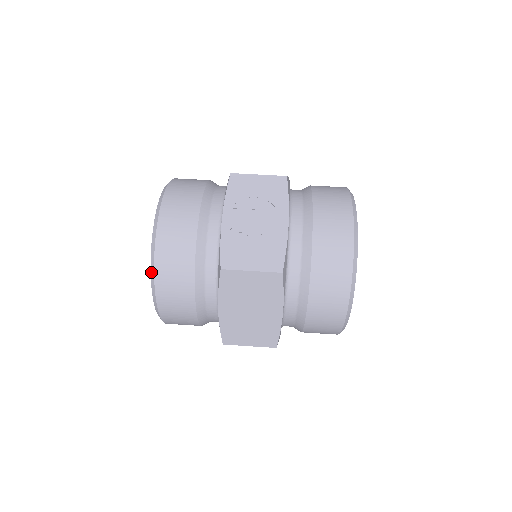
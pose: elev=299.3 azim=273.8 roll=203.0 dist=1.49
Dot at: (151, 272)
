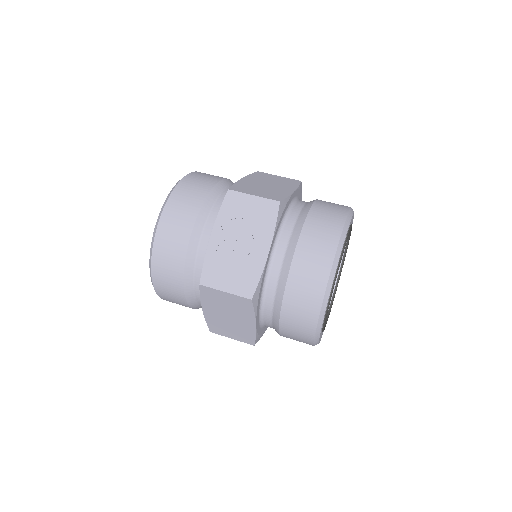
Dot at: (149, 267)
